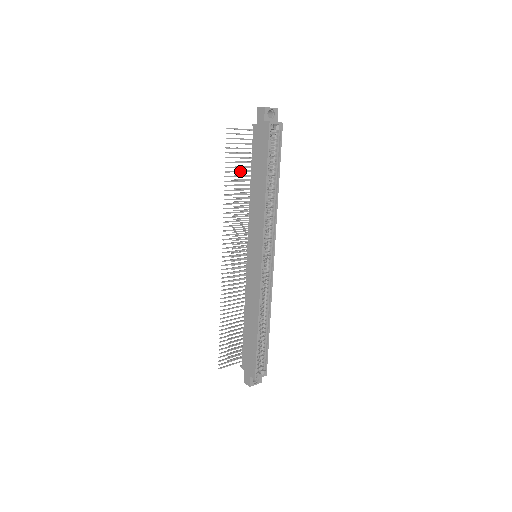
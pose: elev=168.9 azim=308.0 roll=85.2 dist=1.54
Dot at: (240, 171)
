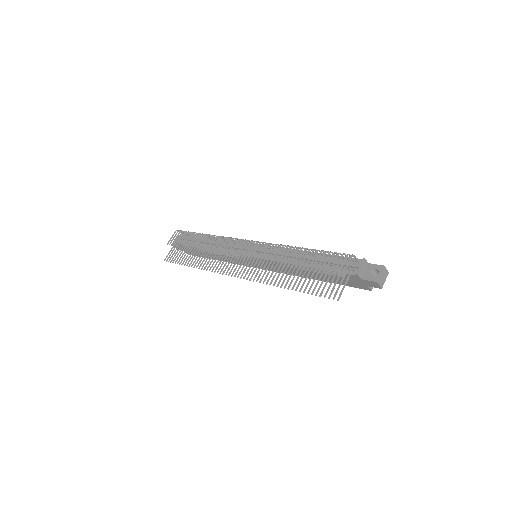
Dot at: occluded
